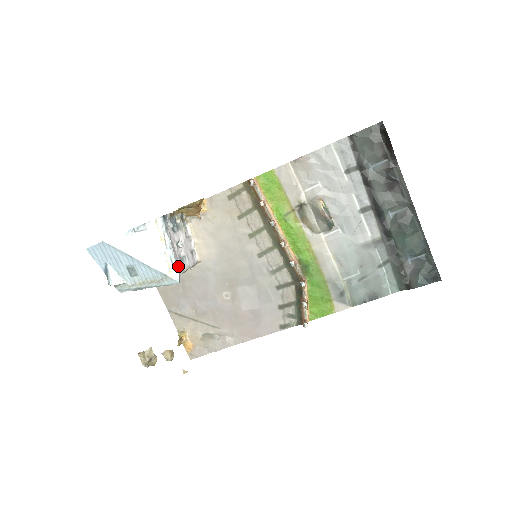
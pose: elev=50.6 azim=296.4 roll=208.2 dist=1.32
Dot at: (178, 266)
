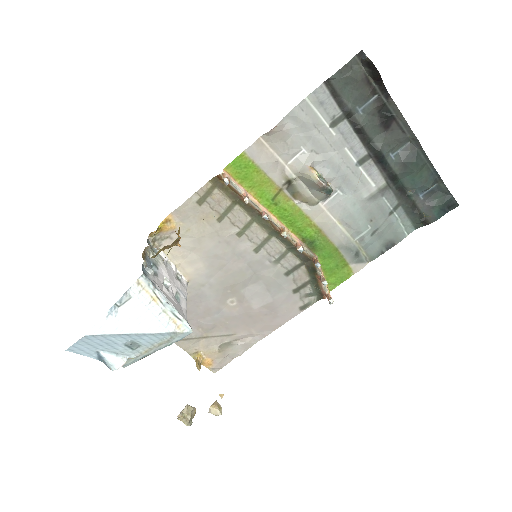
Dot at: (182, 314)
